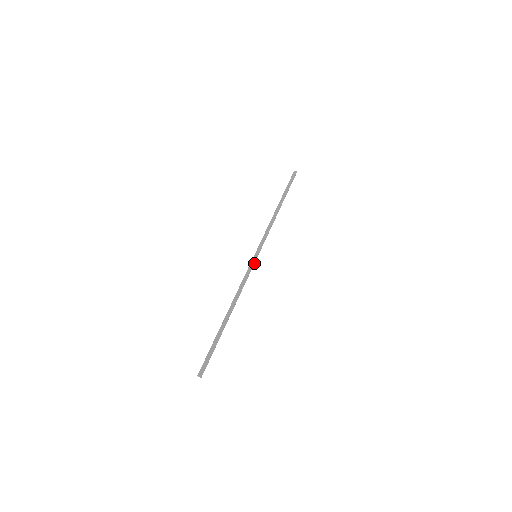
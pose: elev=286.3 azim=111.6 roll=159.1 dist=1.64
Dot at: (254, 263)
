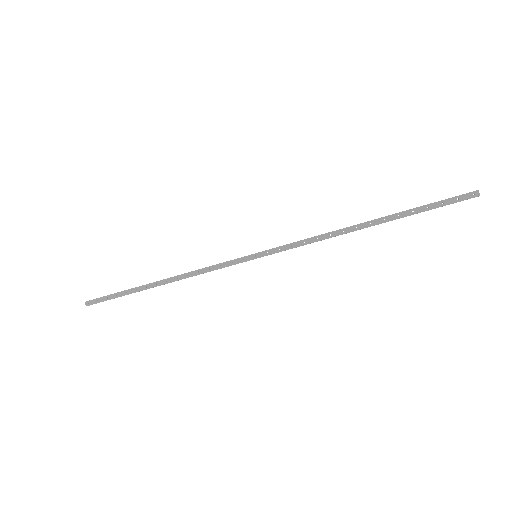
Dot at: (245, 261)
